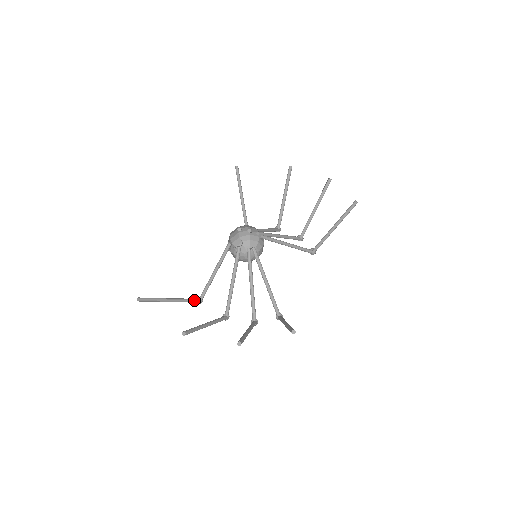
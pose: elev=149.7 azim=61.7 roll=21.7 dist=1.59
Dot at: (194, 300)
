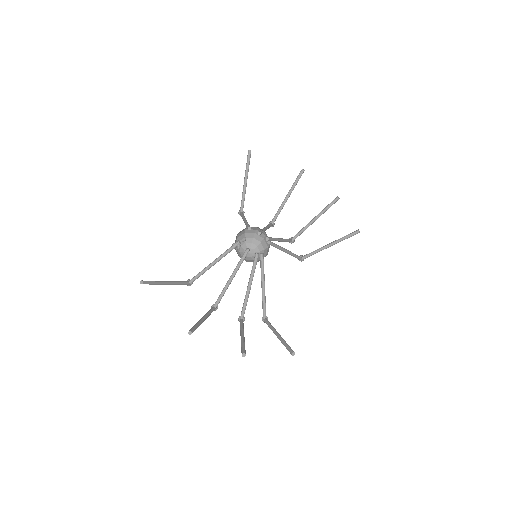
Dot at: (185, 283)
